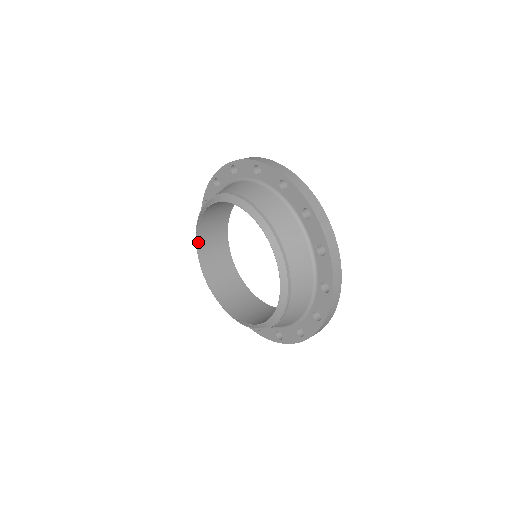
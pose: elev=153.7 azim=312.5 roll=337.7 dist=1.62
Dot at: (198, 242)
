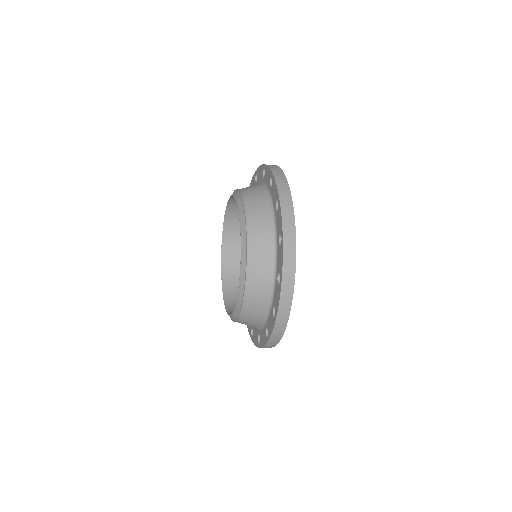
Dot at: (225, 222)
